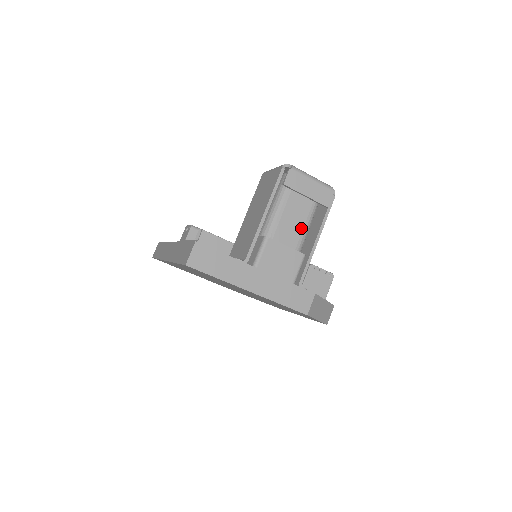
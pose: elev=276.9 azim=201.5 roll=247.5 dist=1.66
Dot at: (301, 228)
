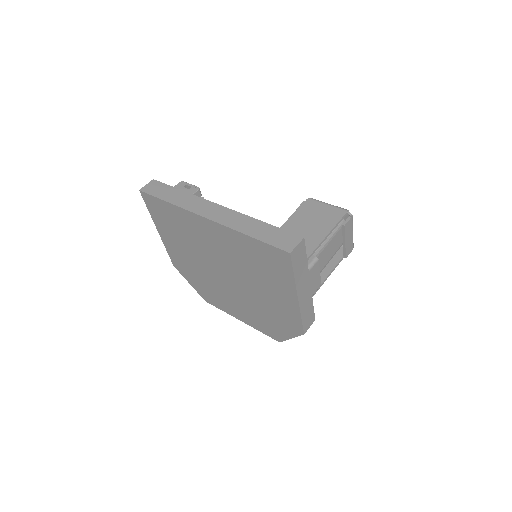
Dot at: (326, 263)
